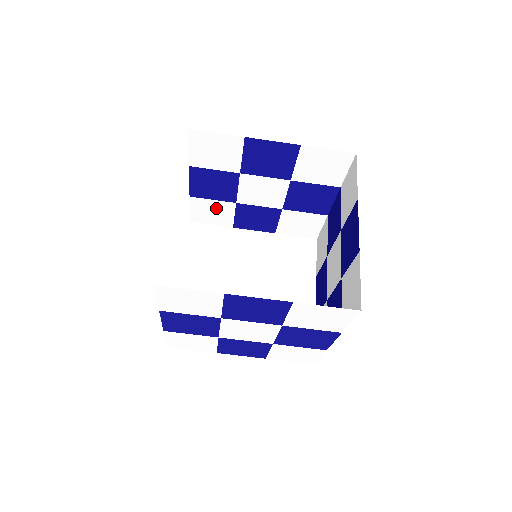
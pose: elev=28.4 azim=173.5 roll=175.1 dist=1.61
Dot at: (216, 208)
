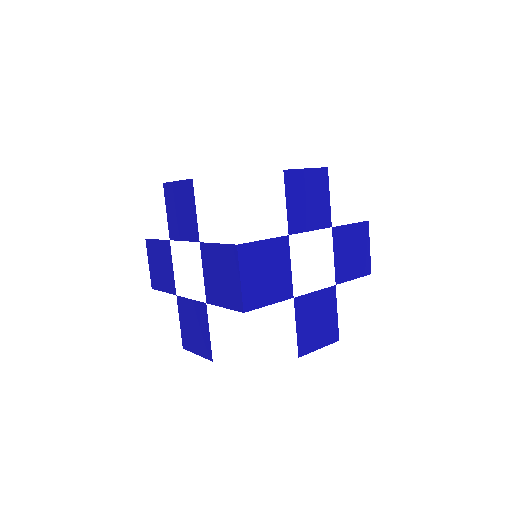
Dot at: occluded
